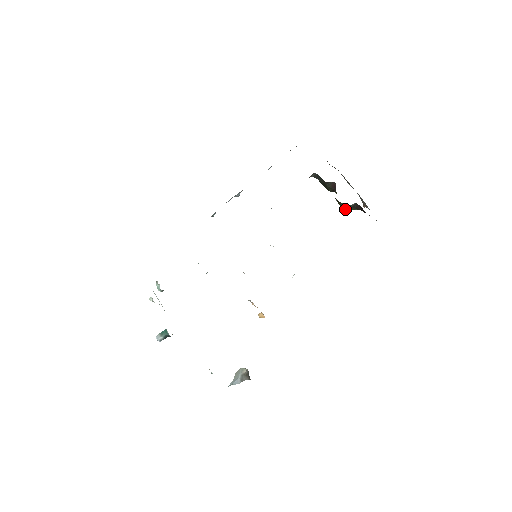
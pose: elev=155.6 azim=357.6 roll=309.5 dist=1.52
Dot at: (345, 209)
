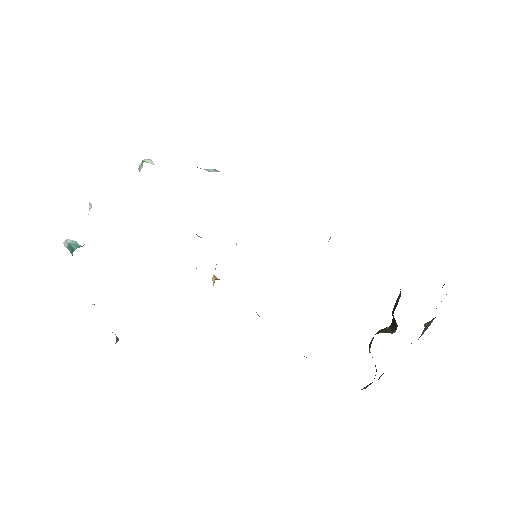
Dot at: occluded
